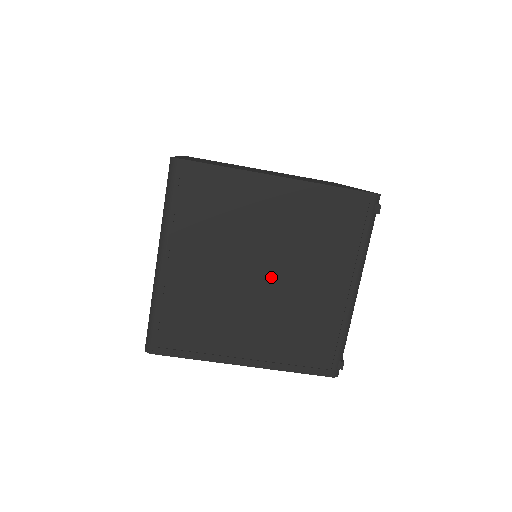
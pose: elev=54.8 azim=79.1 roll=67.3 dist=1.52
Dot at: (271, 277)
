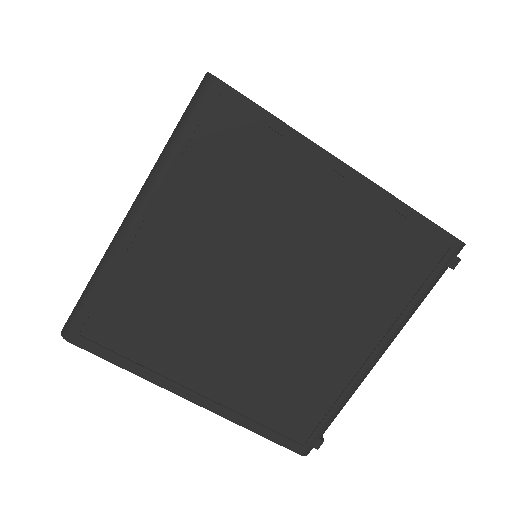
Dot at: (278, 298)
